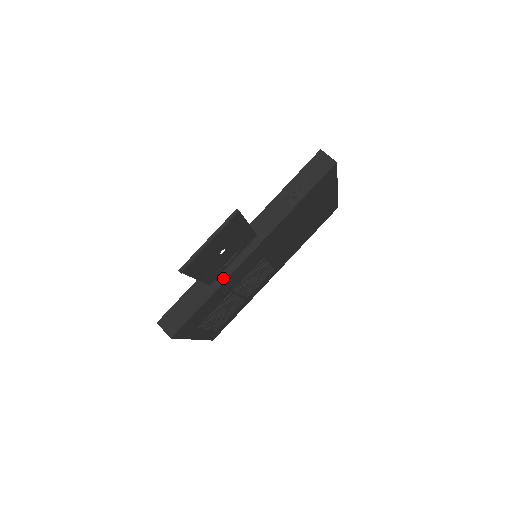
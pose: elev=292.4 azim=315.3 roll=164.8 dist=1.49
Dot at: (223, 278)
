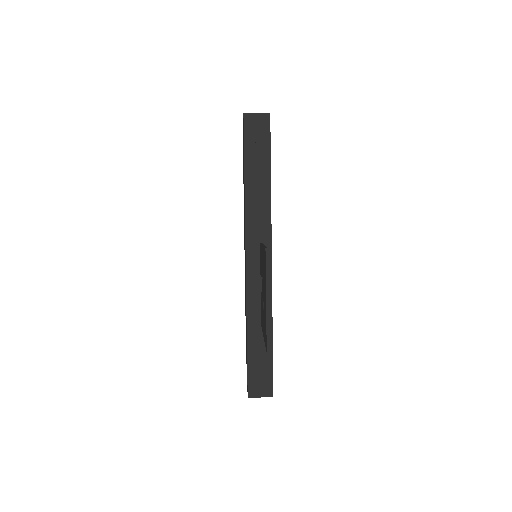
Dot at: occluded
